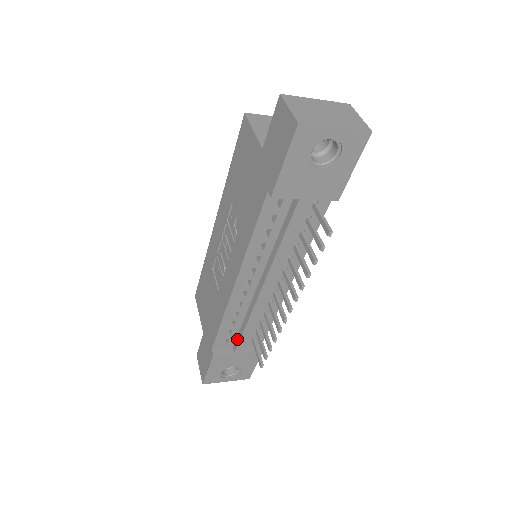
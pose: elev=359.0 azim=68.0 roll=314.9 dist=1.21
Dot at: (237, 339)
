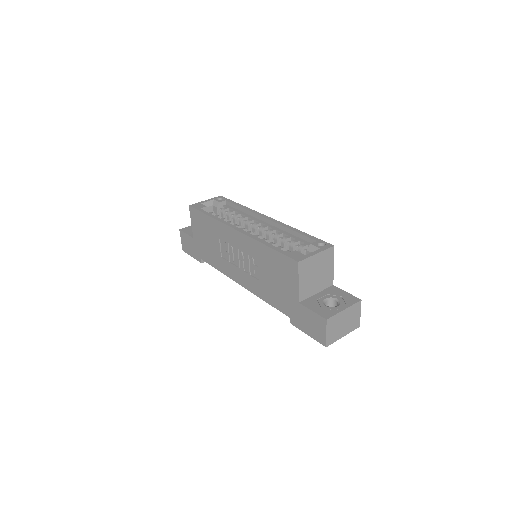
Dot at: occluded
